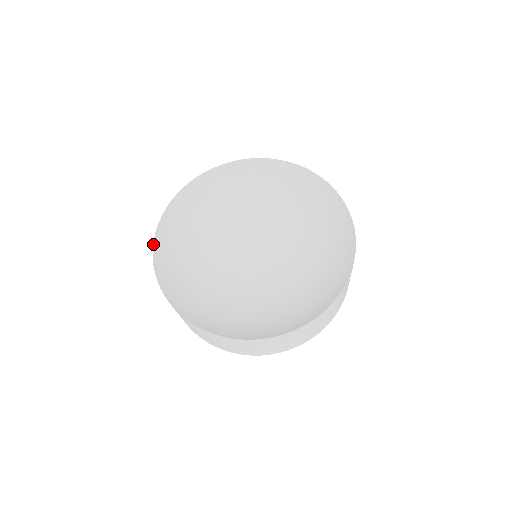
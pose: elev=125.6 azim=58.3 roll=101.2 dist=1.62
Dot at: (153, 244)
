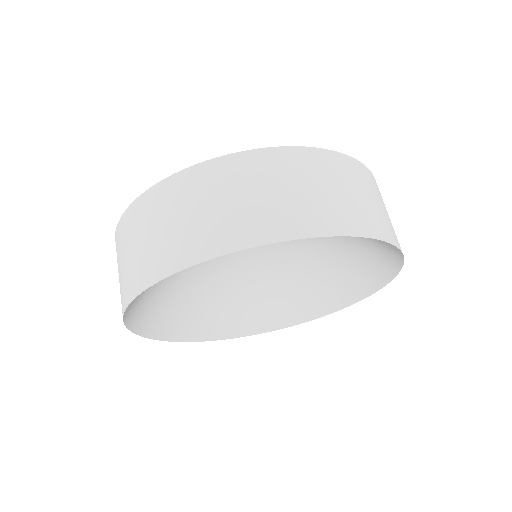
Dot at: occluded
